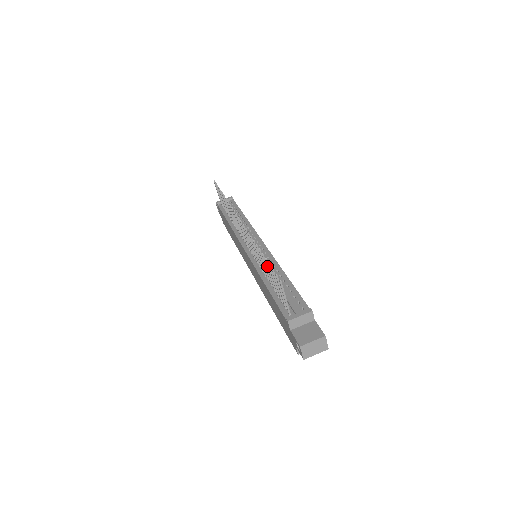
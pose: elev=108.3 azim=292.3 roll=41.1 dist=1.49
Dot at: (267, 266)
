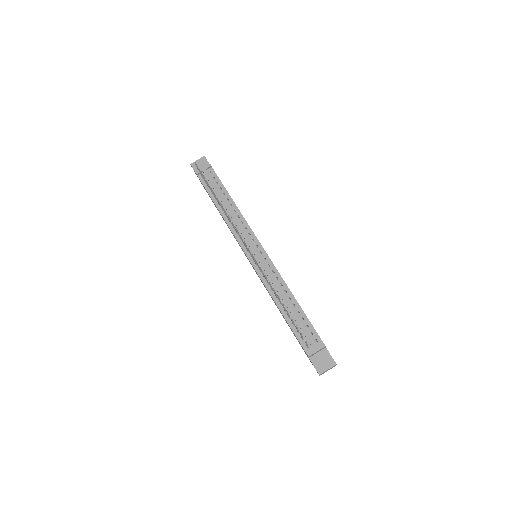
Dot at: (287, 313)
